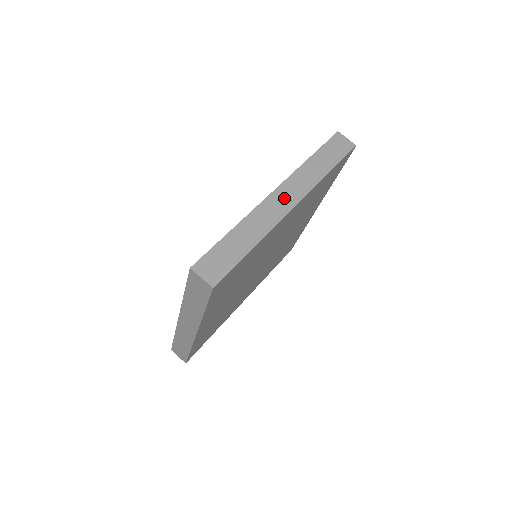
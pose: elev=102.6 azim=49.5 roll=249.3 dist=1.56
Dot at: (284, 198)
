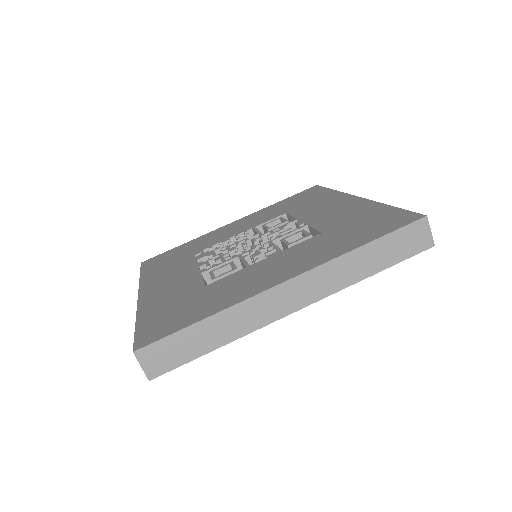
Dot at: (291, 296)
